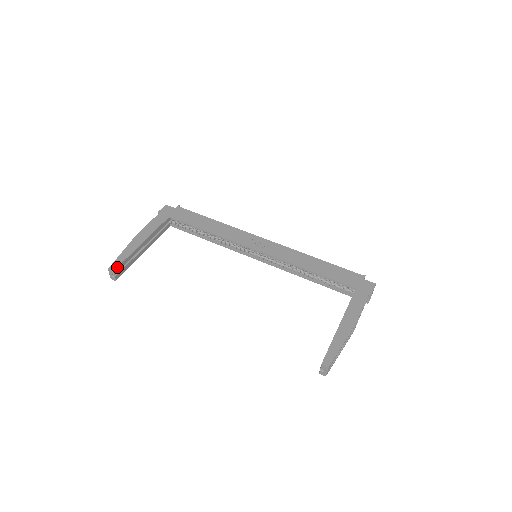
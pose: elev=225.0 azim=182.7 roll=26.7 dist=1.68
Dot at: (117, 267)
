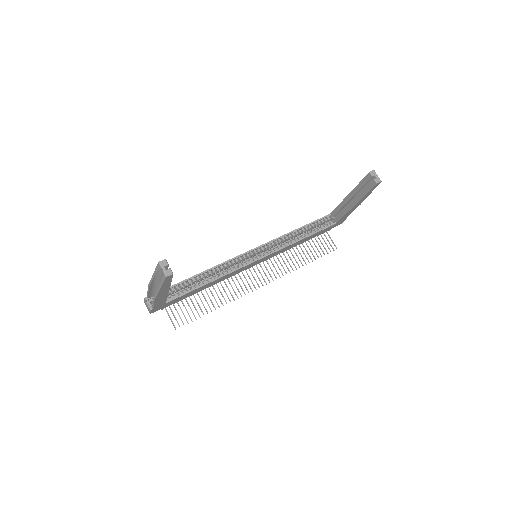
Dot at: occluded
